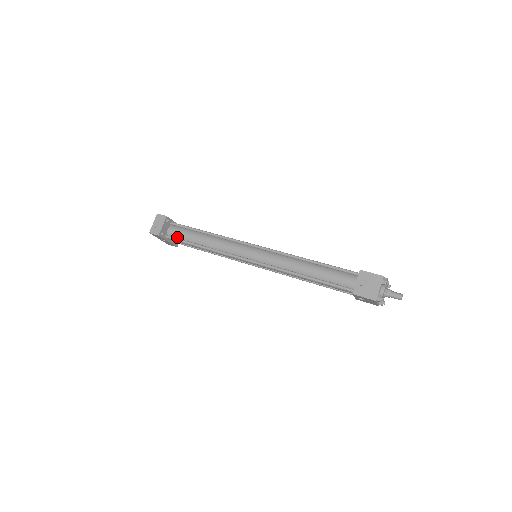
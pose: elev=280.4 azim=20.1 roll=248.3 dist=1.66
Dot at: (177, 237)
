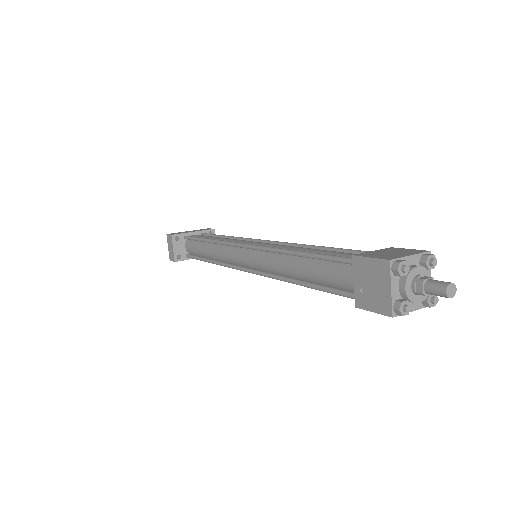
Dot at: (193, 254)
